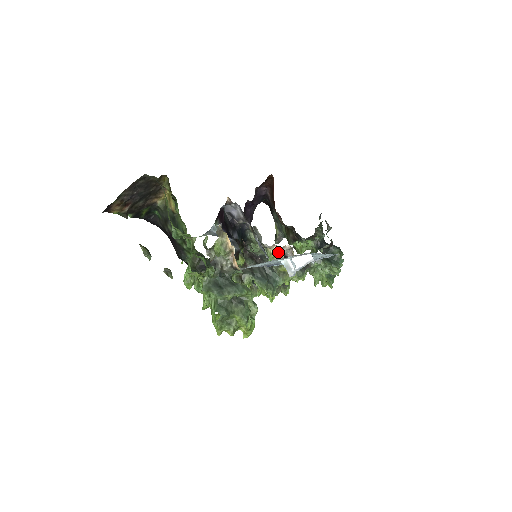
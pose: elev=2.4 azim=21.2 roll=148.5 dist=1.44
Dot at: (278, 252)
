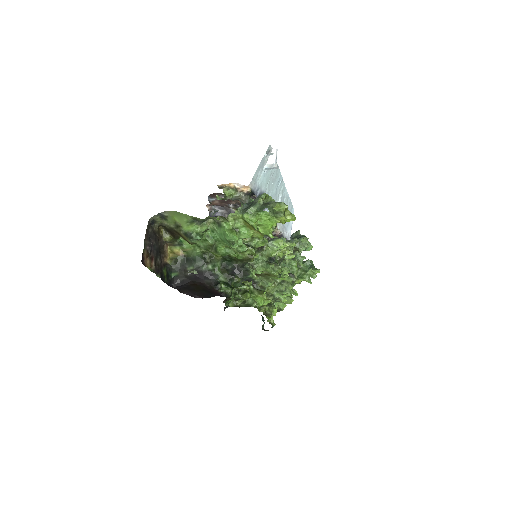
Dot at: occluded
